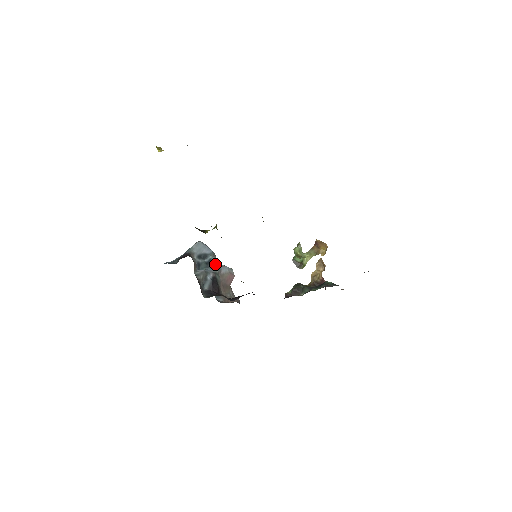
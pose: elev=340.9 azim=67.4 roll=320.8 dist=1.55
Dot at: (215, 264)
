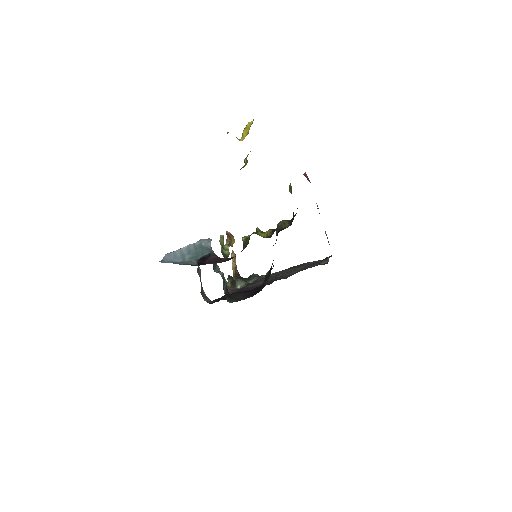
Dot at: (216, 263)
